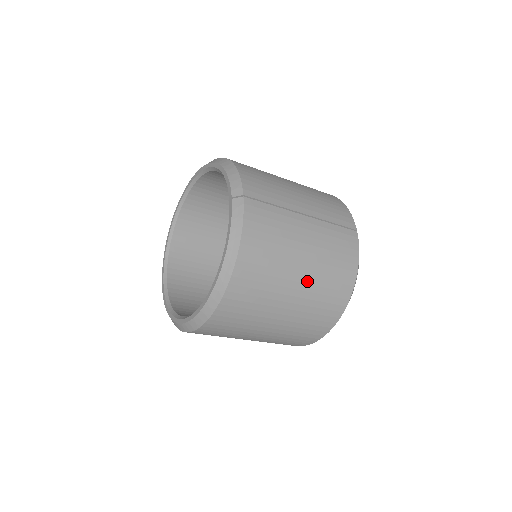
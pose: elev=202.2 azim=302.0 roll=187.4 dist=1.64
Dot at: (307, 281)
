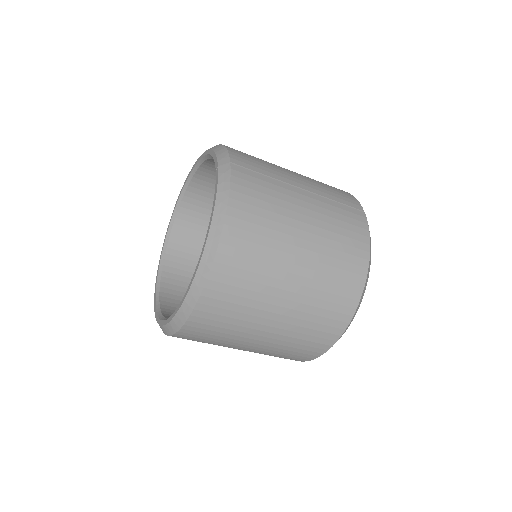
Dot at: (311, 257)
